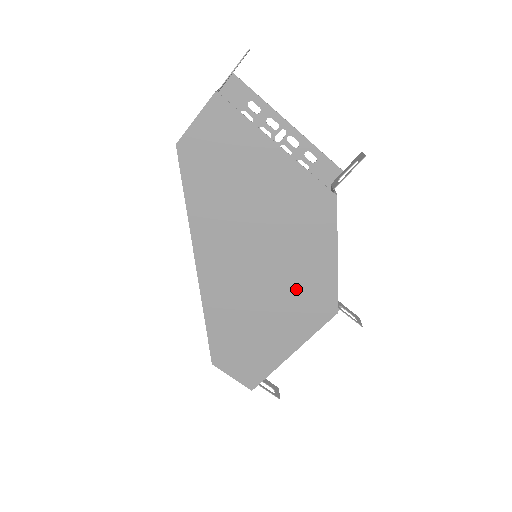
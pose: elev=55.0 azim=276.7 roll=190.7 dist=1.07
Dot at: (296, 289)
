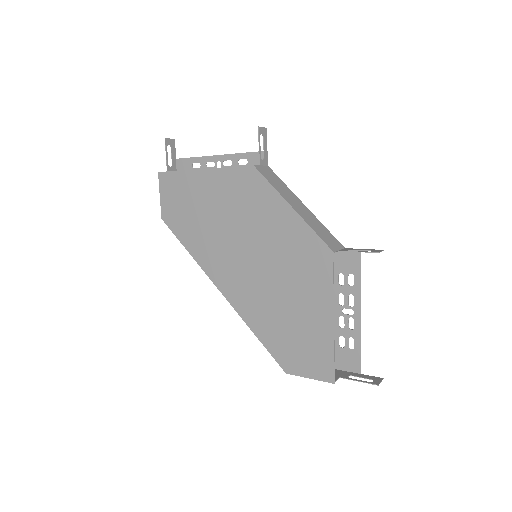
Dot at: (287, 257)
